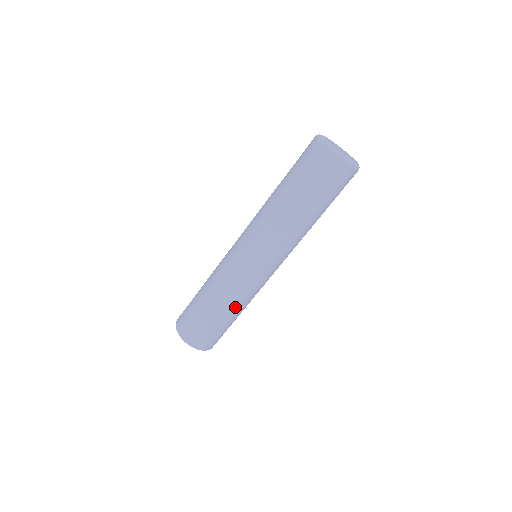
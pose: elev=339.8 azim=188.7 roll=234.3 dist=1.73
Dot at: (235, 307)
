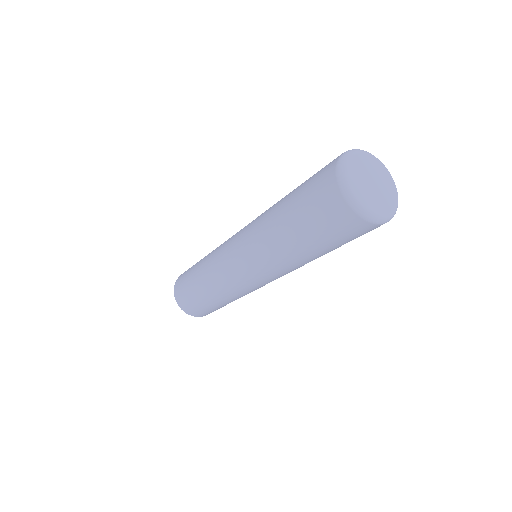
Dot at: (217, 296)
